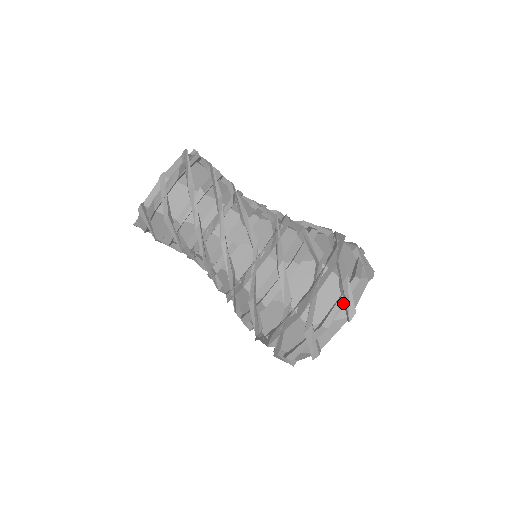
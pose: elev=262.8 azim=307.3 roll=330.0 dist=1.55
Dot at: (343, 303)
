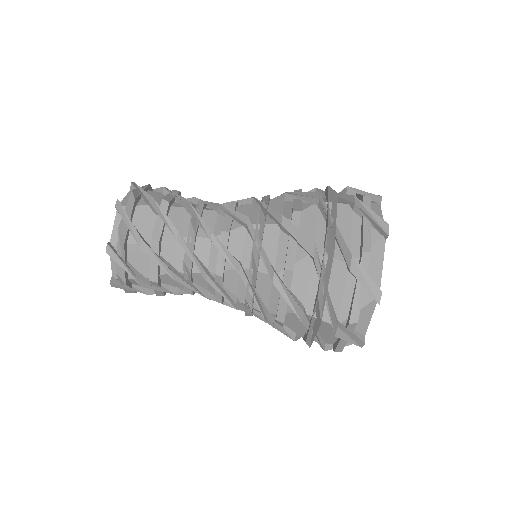
Dot at: (369, 223)
